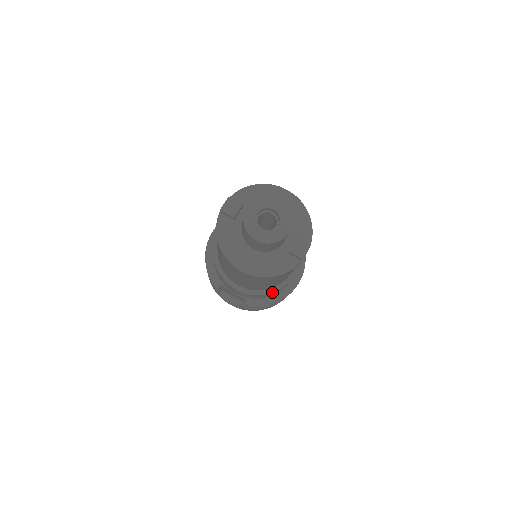
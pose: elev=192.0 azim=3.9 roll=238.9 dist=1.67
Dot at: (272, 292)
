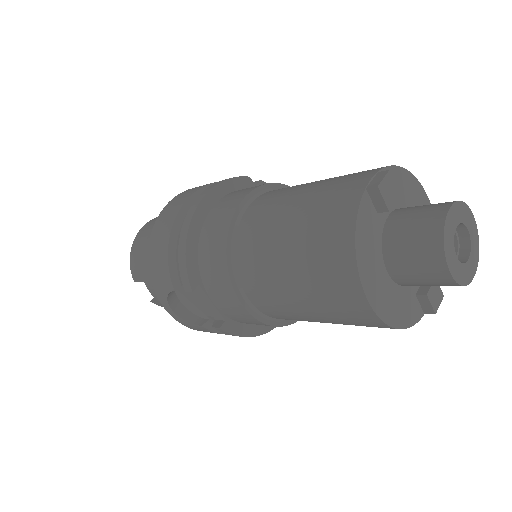
Dot at: (284, 324)
